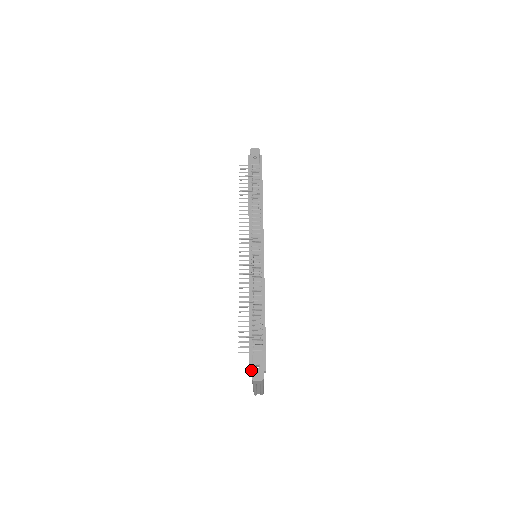
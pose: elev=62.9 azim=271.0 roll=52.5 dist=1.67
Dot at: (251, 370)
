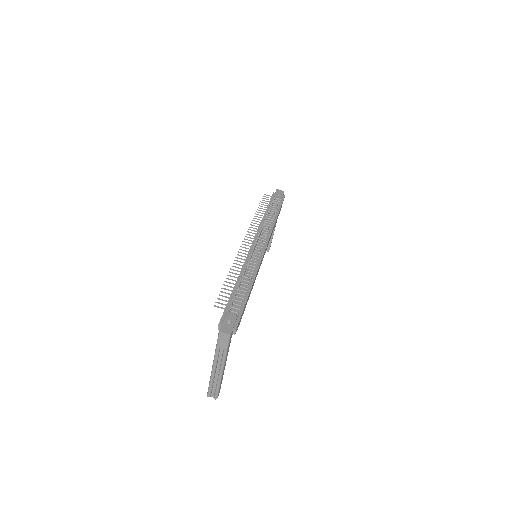
Dot at: (221, 324)
